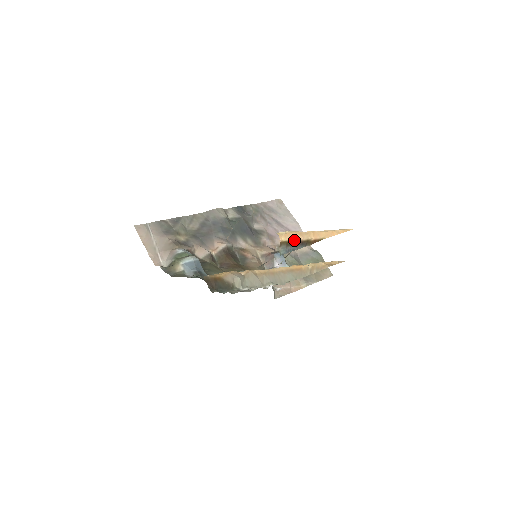
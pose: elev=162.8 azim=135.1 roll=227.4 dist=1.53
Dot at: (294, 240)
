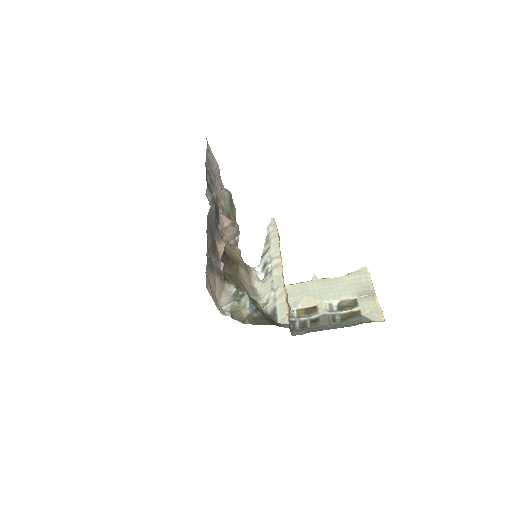
Dot at: occluded
